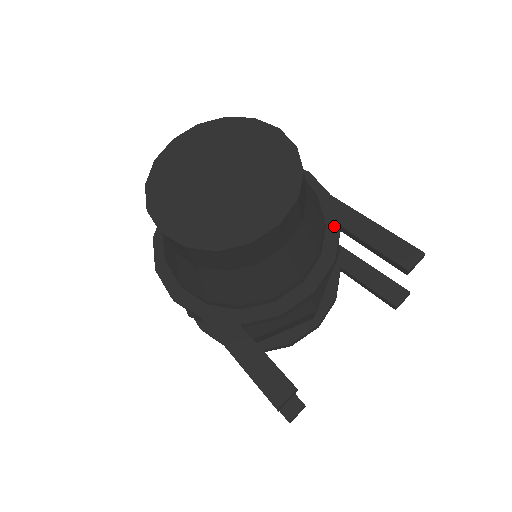
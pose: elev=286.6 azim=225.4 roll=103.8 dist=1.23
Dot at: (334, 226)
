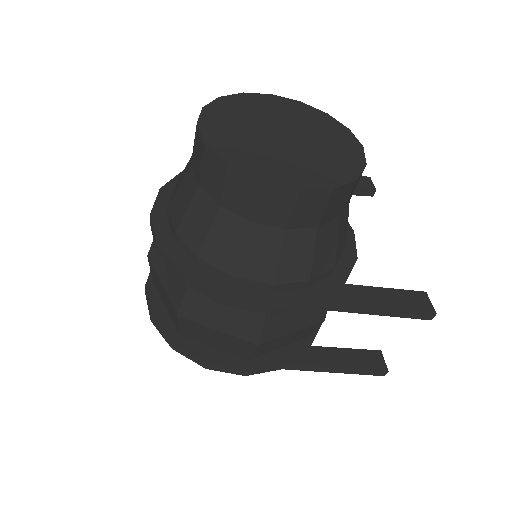
Dot at: occluded
